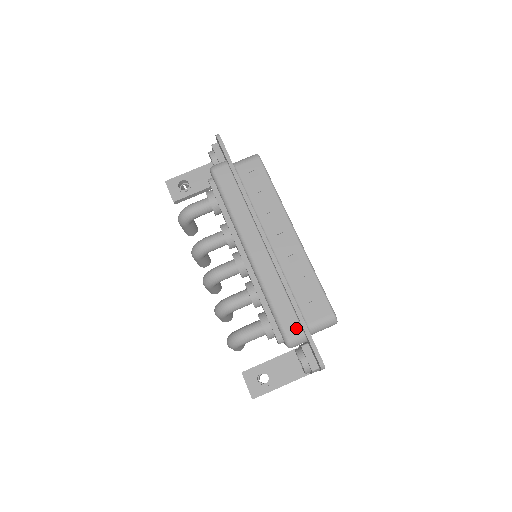
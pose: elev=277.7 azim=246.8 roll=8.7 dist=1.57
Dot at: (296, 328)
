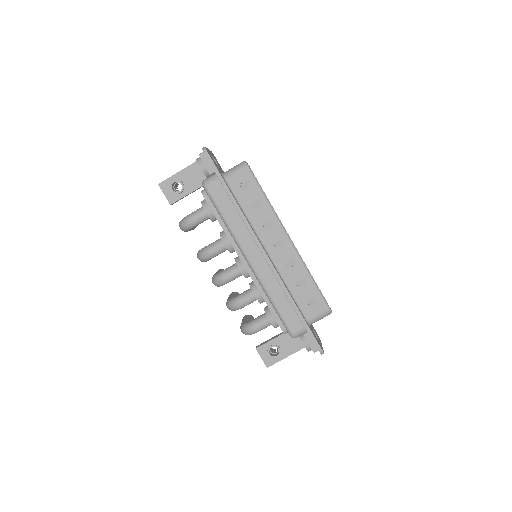
Dot at: (298, 325)
